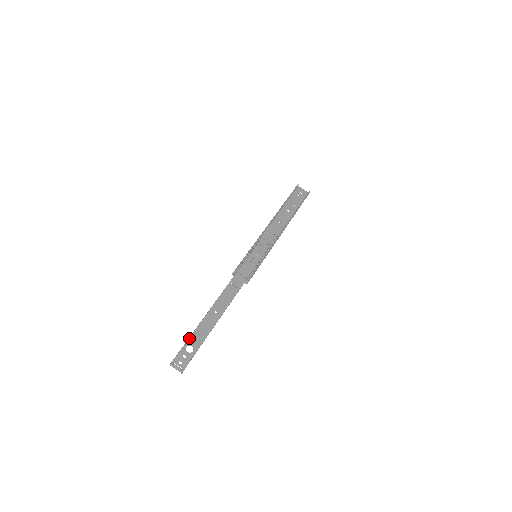
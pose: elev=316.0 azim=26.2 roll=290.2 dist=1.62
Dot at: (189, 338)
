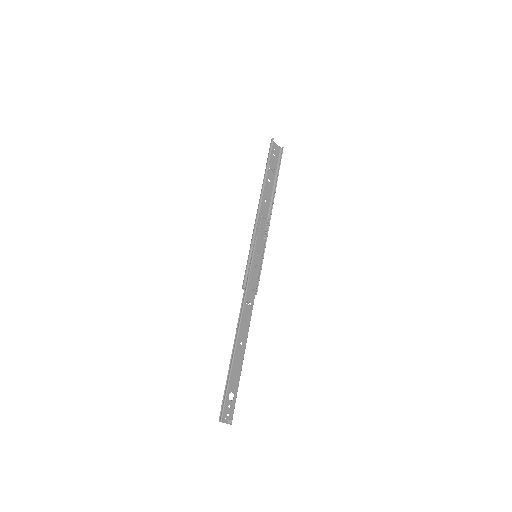
Dot at: (228, 385)
